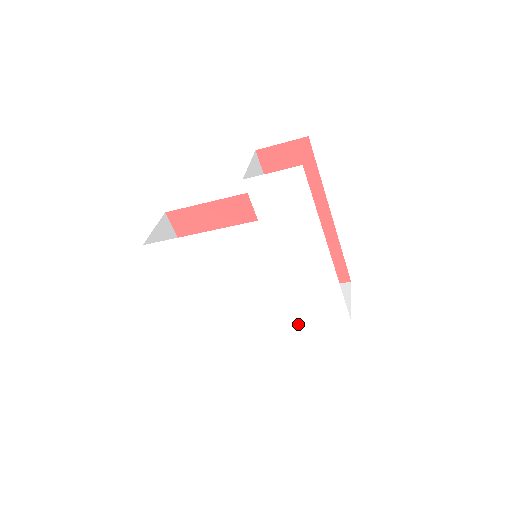
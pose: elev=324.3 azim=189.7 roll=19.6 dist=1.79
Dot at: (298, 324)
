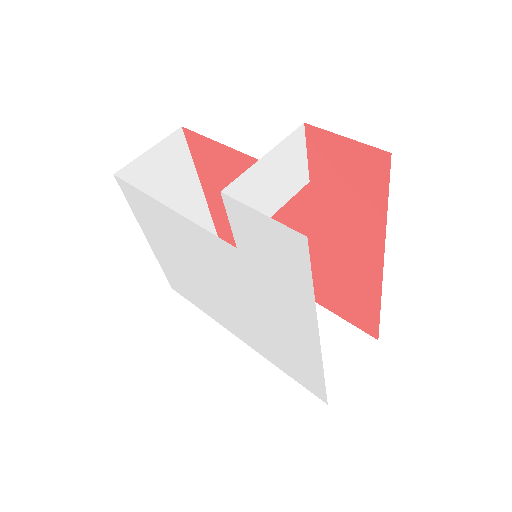
Dot at: (270, 358)
